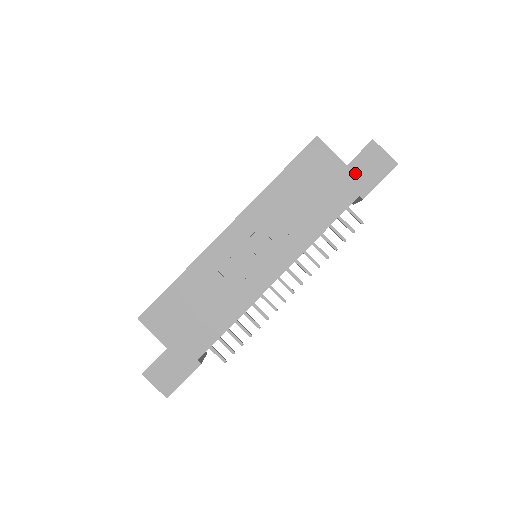
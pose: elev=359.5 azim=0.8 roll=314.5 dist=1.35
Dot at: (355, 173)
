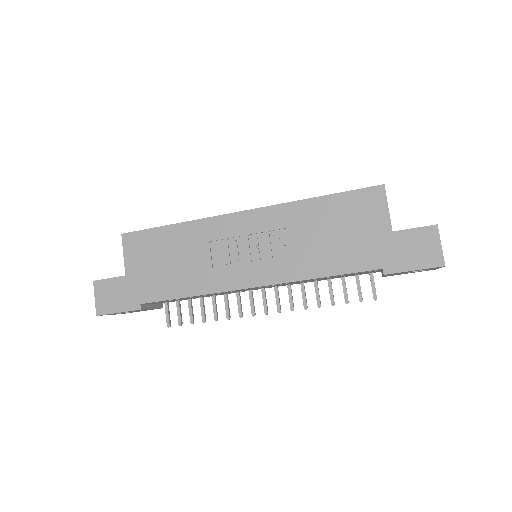
Dot at: (395, 244)
